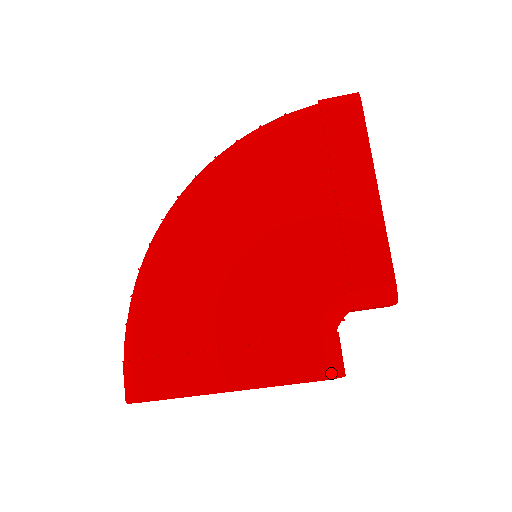
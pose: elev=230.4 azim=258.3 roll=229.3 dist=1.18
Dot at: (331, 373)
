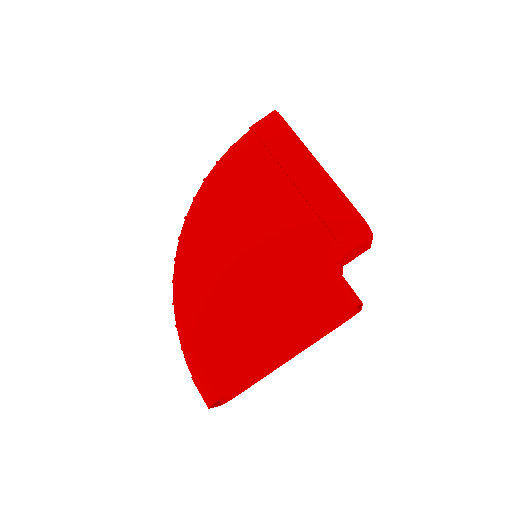
Dot at: (351, 304)
